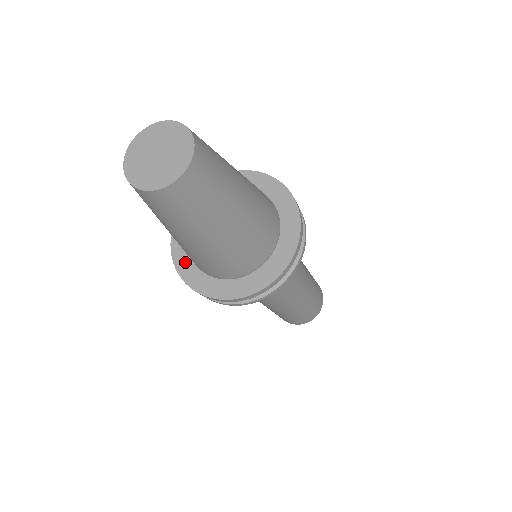
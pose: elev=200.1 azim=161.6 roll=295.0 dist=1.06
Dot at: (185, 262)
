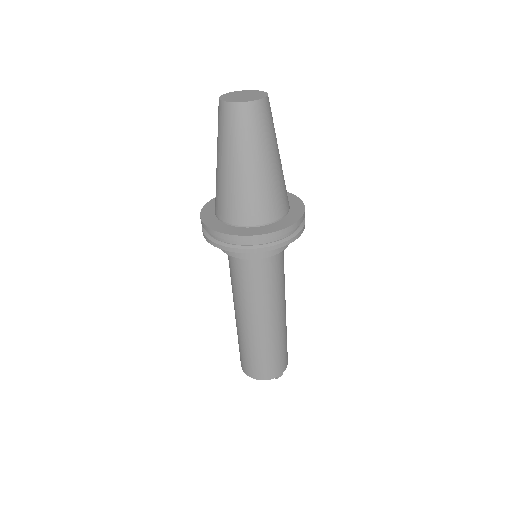
Dot at: (209, 213)
